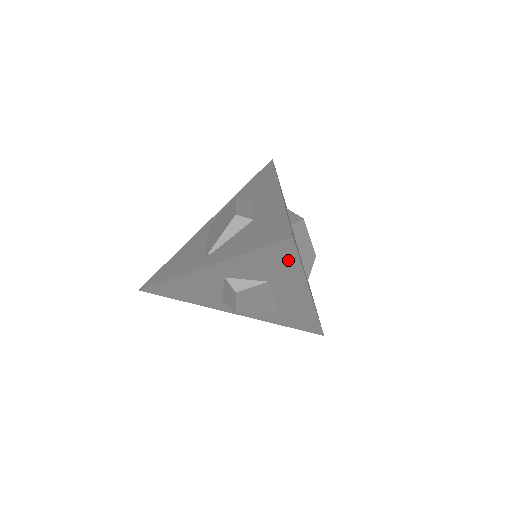
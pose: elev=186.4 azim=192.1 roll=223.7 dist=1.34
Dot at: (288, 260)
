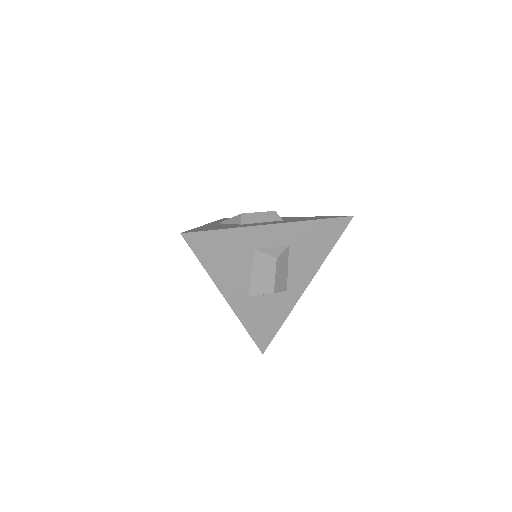
Dot at: occluded
